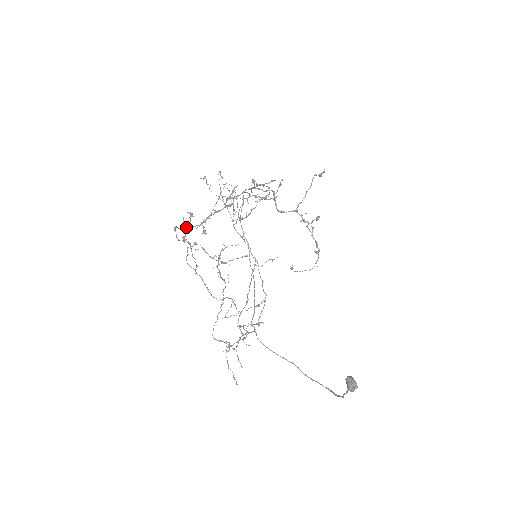
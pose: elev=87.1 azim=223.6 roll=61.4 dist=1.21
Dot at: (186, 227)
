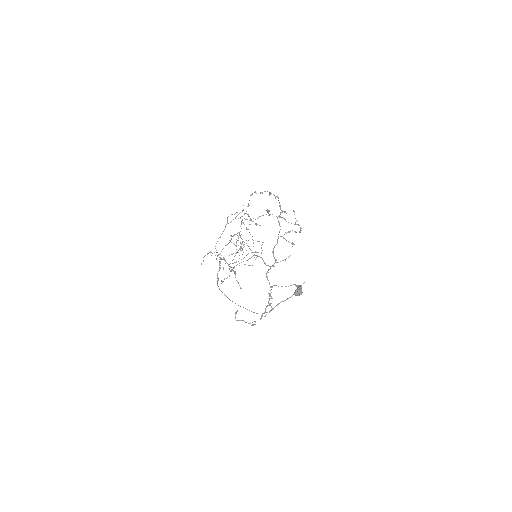
Dot at: (249, 205)
